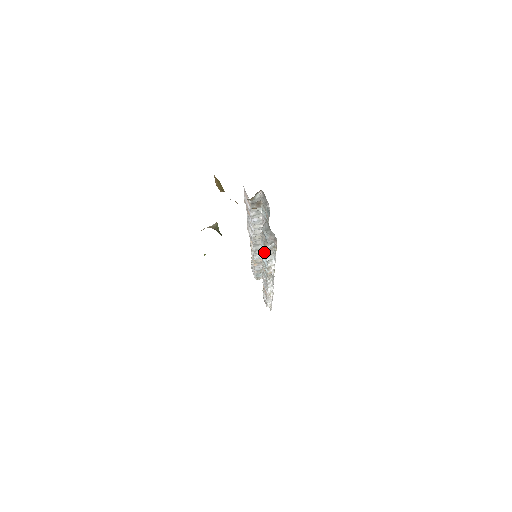
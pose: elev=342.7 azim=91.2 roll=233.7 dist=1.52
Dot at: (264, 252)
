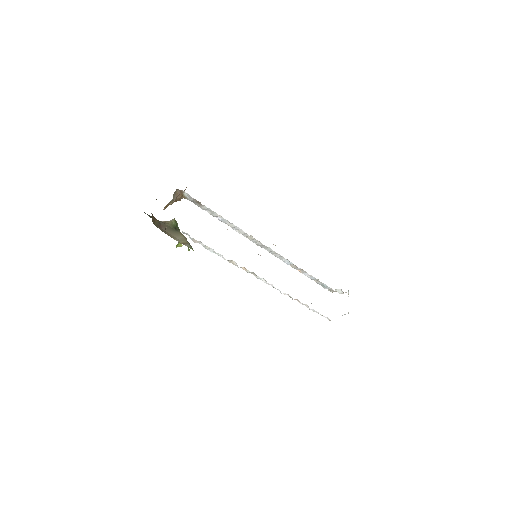
Dot at: occluded
